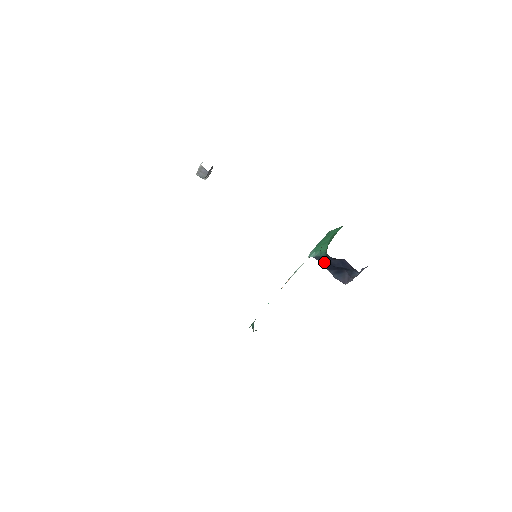
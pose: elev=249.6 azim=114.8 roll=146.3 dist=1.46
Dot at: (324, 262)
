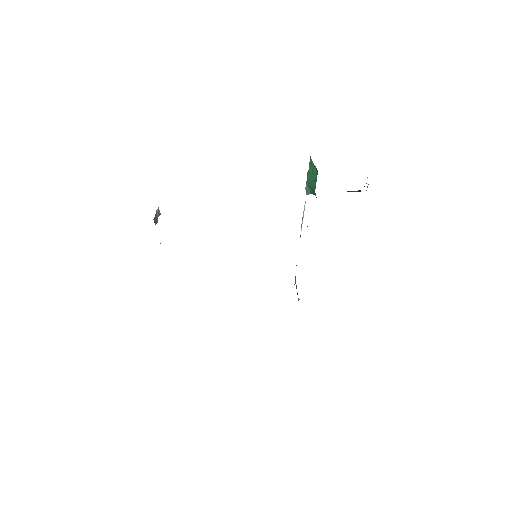
Dot at: occluded
